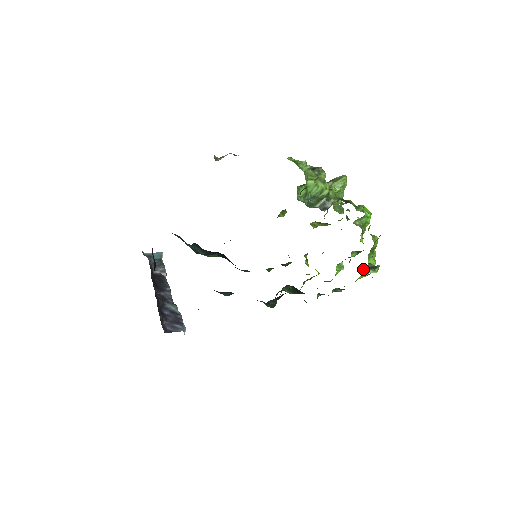
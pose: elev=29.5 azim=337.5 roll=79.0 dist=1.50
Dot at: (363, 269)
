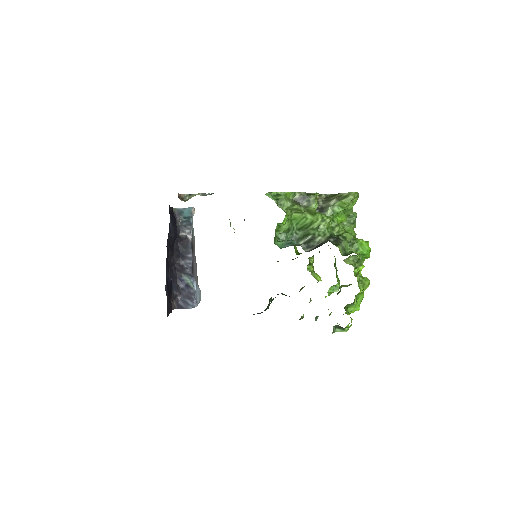
Dot at: occluded
